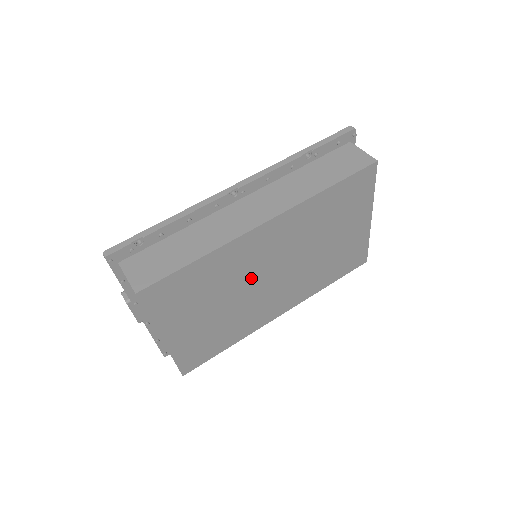
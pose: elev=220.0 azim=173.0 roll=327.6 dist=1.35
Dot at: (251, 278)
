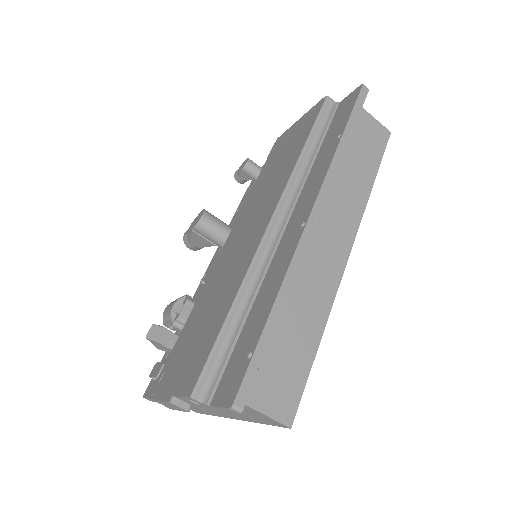
Dot at: occluded
